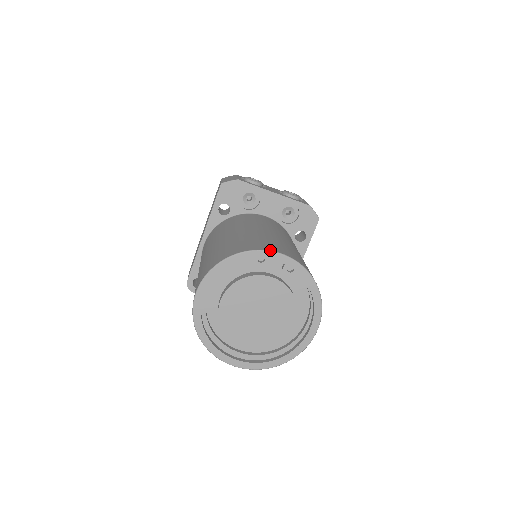
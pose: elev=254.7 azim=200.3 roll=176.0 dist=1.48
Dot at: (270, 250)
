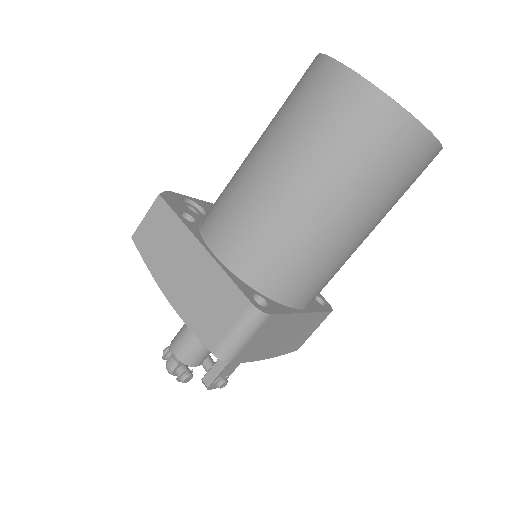
Dot at: occluded
